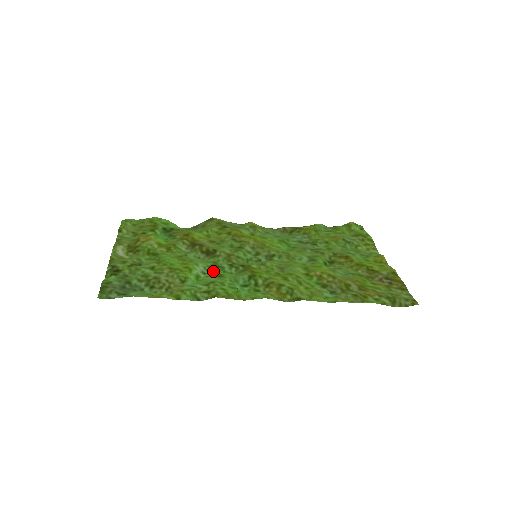
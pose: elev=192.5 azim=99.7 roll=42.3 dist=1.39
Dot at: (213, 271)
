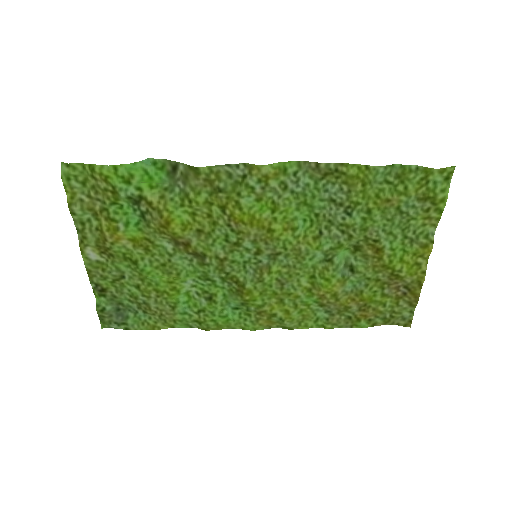
Dot at: (203, 285)
